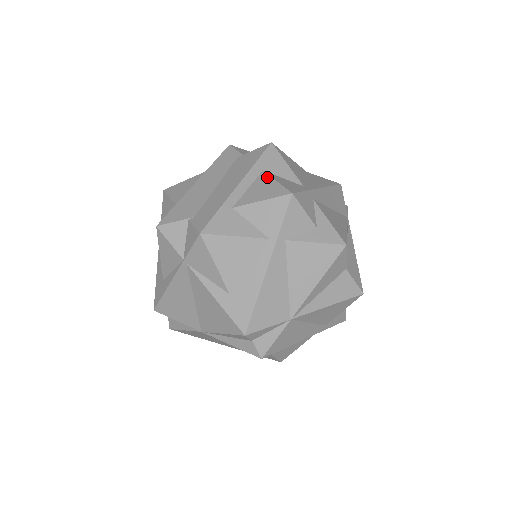
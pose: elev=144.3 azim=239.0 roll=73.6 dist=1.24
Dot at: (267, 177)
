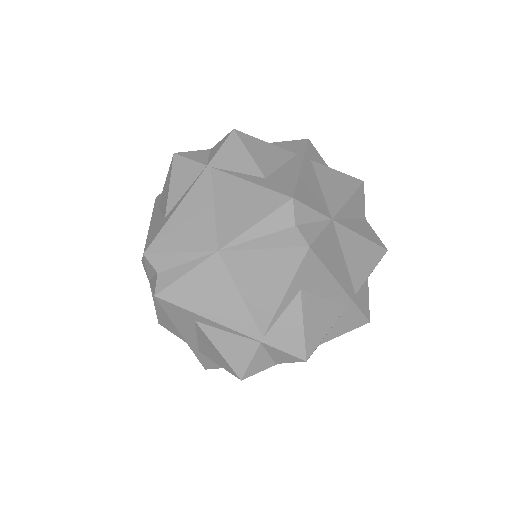
Dot at: occluded
